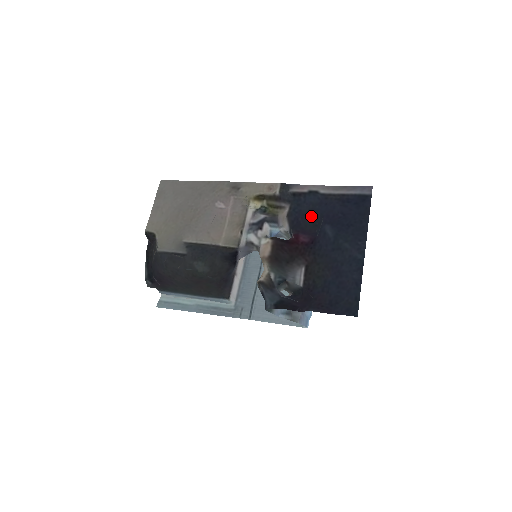
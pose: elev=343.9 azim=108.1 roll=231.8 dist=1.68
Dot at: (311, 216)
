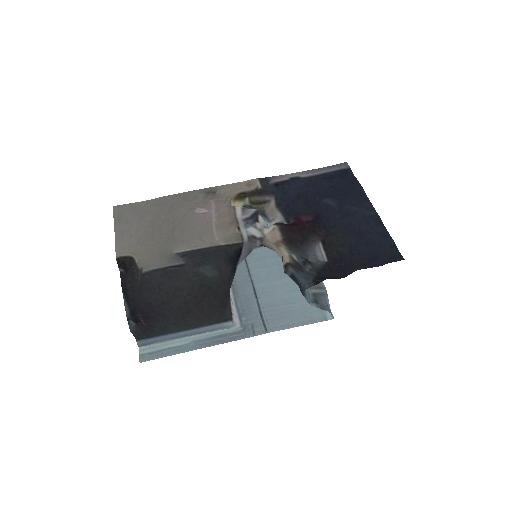
Dot at: (302, 199)
